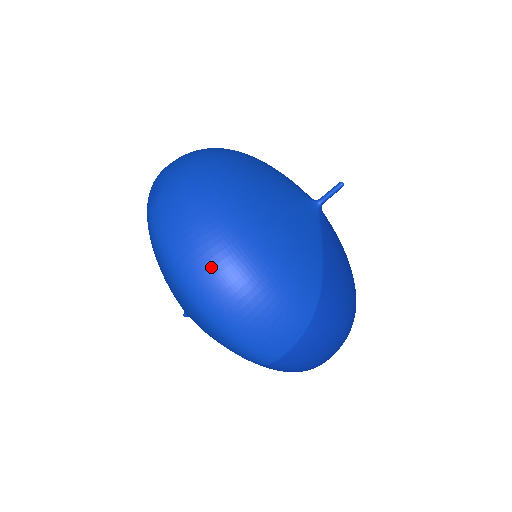
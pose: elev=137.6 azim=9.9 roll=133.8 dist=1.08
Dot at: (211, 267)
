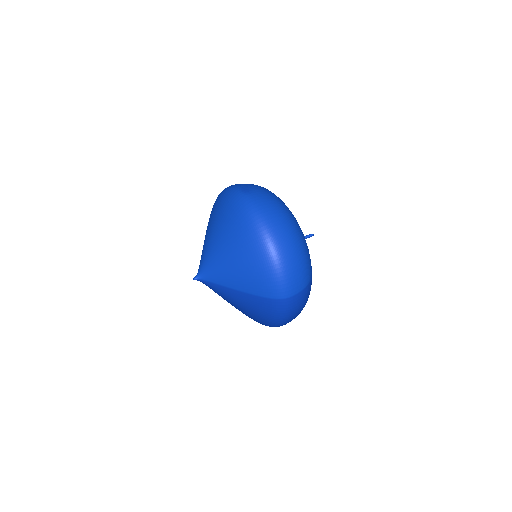
Dot at: (285, 232)
